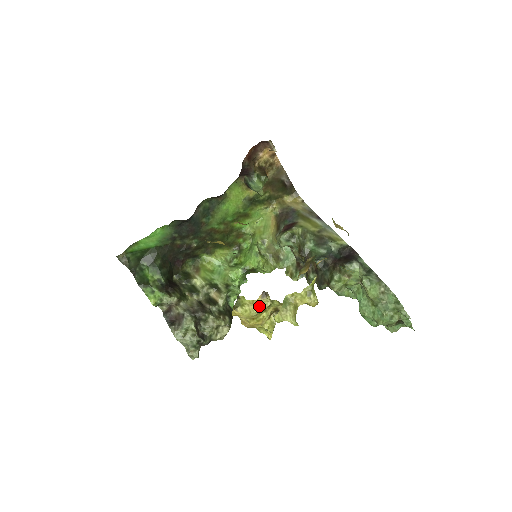
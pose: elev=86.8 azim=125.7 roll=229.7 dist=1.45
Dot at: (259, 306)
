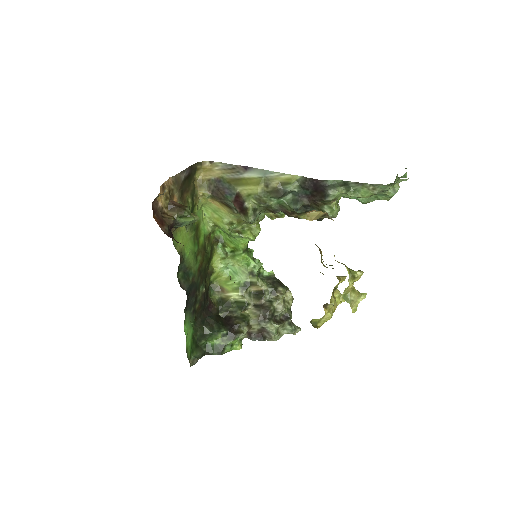
Dot at: (329, 312)
